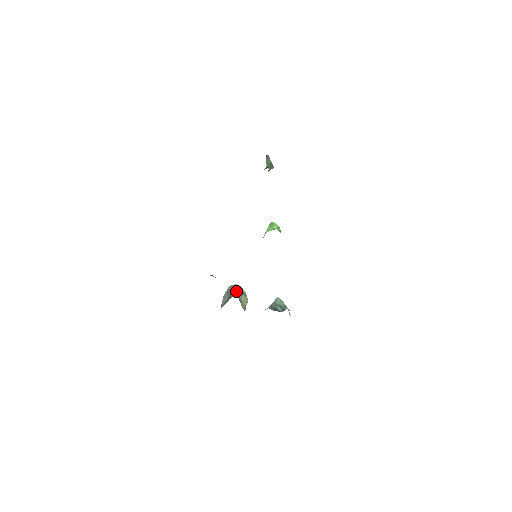
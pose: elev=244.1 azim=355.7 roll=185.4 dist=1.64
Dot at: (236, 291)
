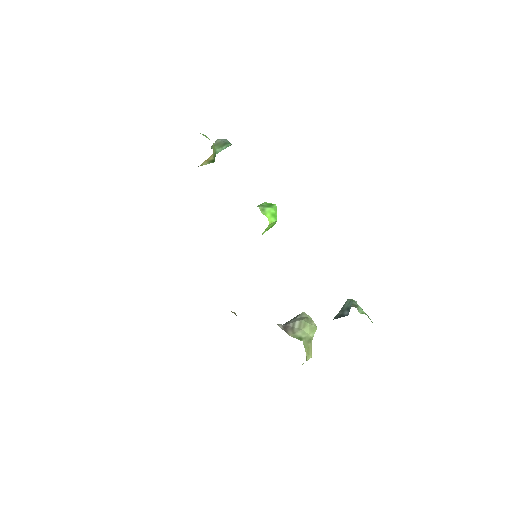
Dot at: (291, 320)
